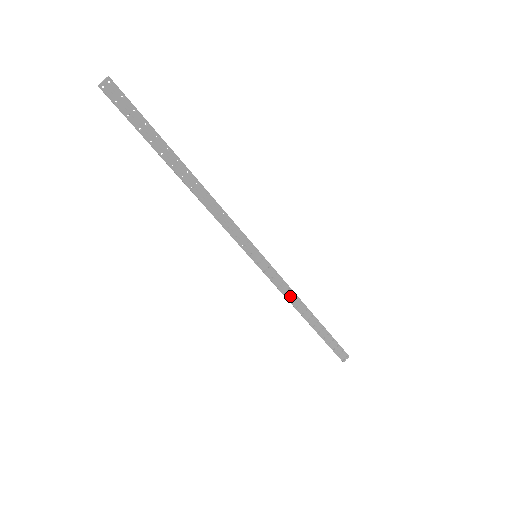
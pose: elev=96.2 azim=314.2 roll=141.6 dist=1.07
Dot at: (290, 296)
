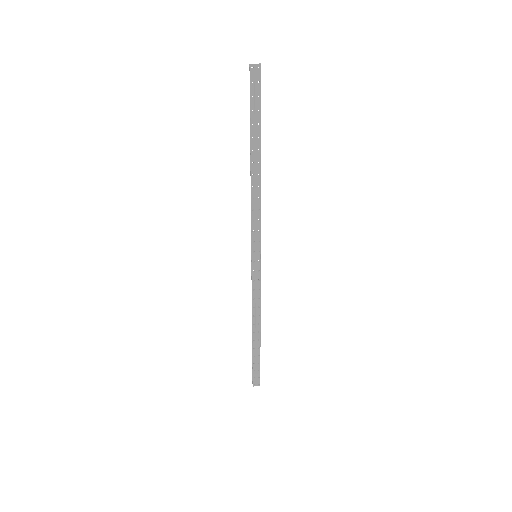
Dot at: (256, 304)
